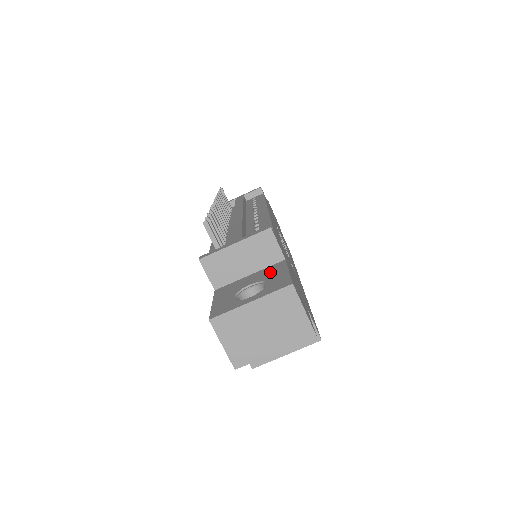
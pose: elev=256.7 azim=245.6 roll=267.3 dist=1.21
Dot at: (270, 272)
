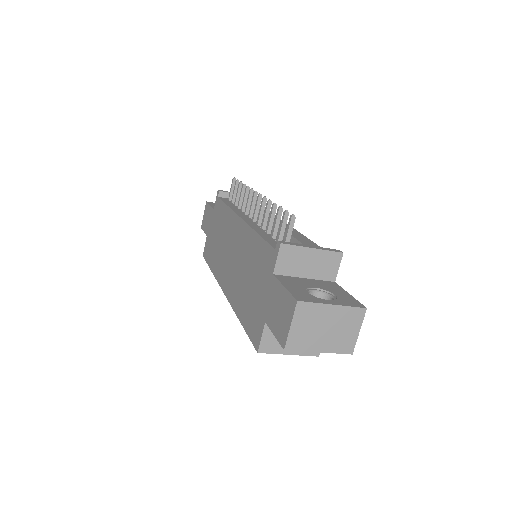
Dot at: (329, 286)
